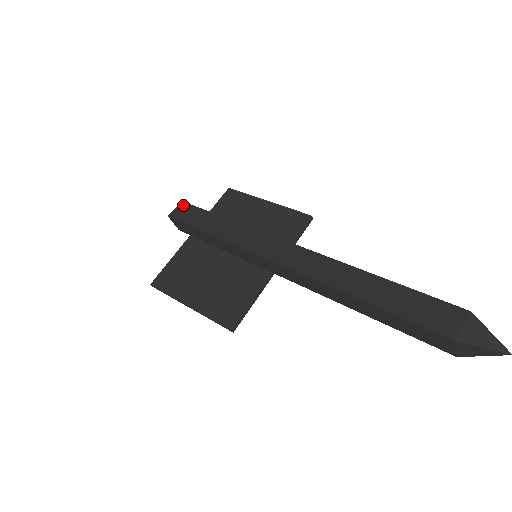
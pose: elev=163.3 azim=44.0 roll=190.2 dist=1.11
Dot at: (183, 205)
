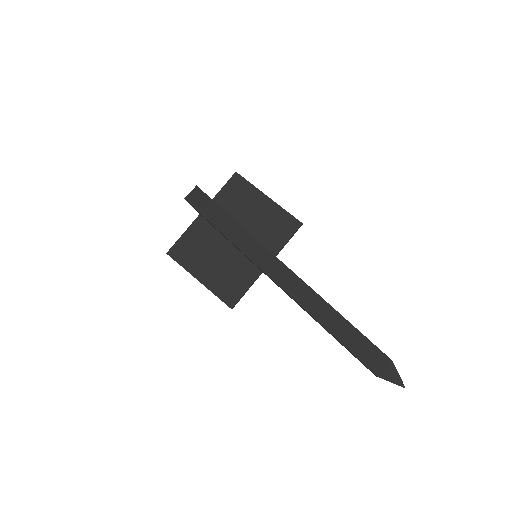
Dot at: (198, 191)
